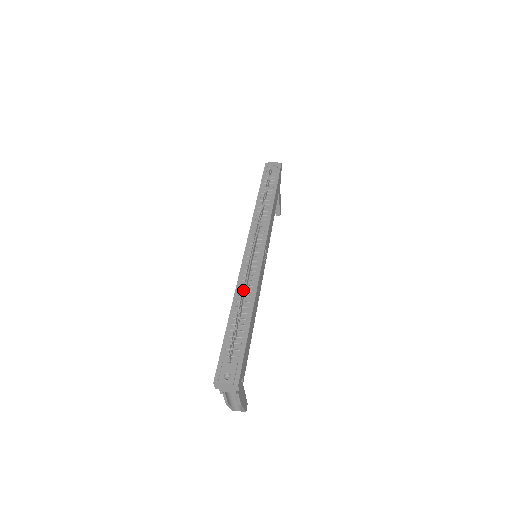
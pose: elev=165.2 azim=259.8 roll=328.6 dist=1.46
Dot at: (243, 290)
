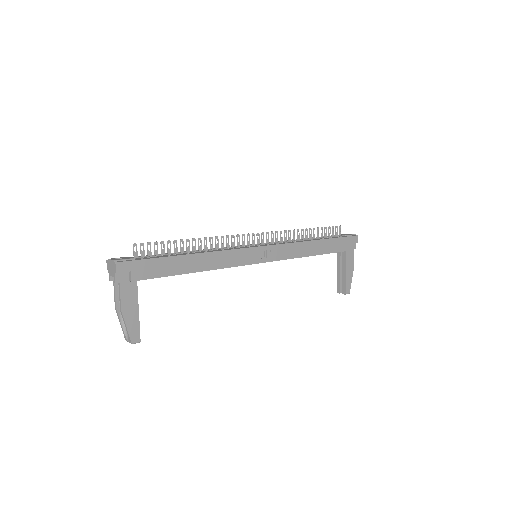
Dot at: occluded
